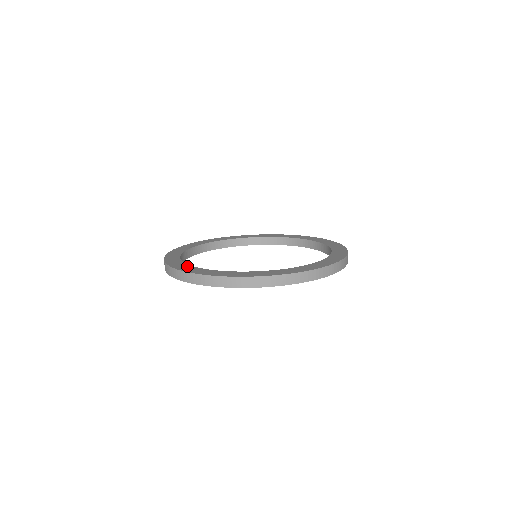
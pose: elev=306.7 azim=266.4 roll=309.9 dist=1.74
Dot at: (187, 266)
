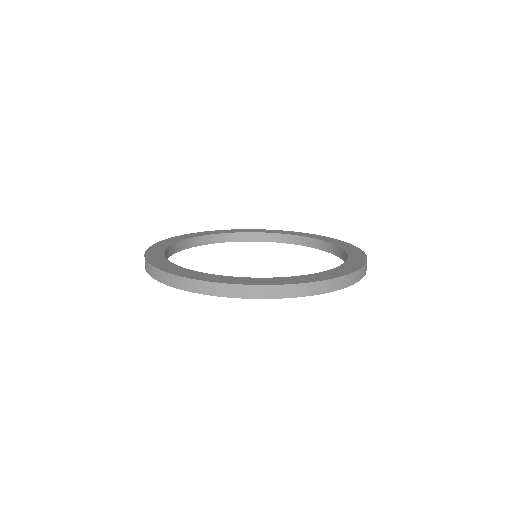
Dot at: (159, 251)
